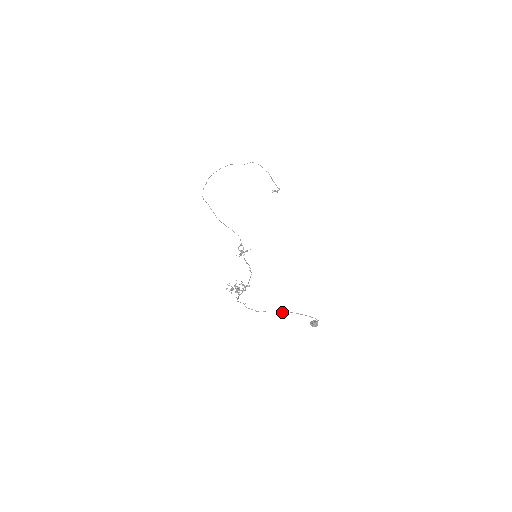
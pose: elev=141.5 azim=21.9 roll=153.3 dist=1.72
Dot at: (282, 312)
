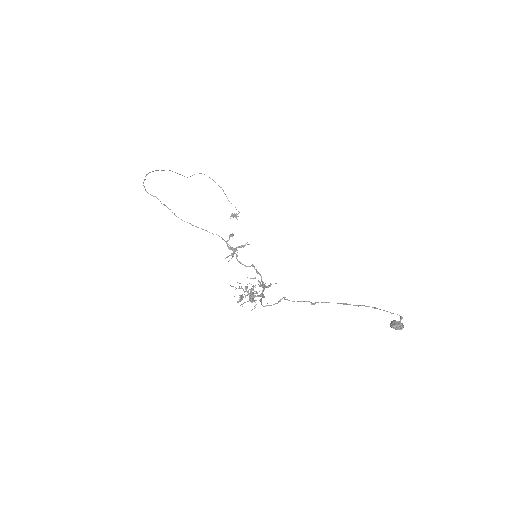
Dot at: (349, 304)
